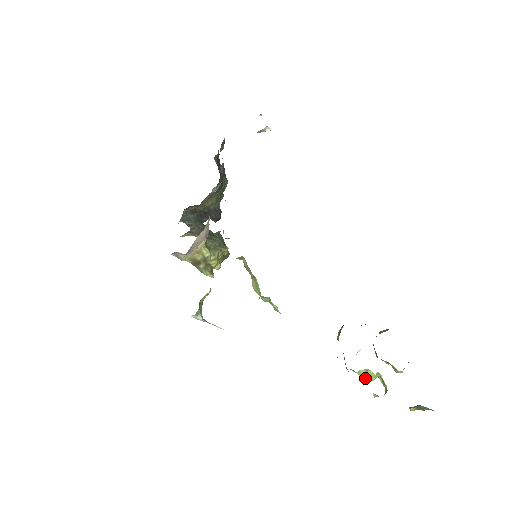
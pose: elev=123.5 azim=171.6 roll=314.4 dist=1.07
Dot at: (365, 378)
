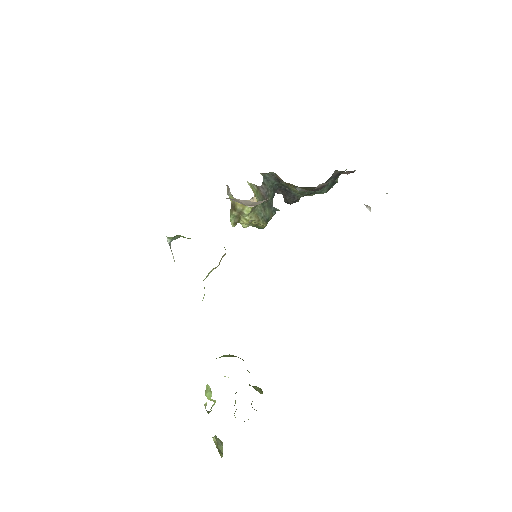
Dot at: (206, 392)
